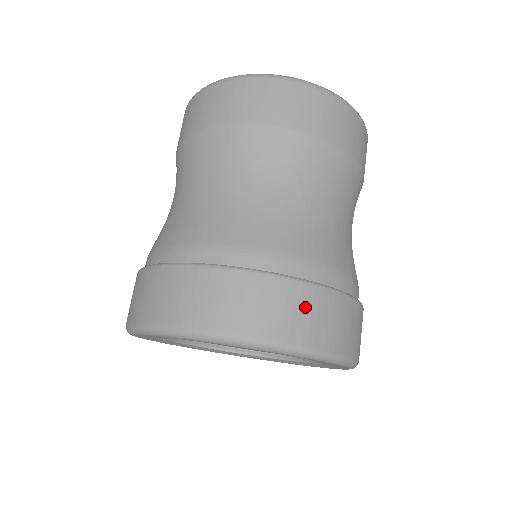
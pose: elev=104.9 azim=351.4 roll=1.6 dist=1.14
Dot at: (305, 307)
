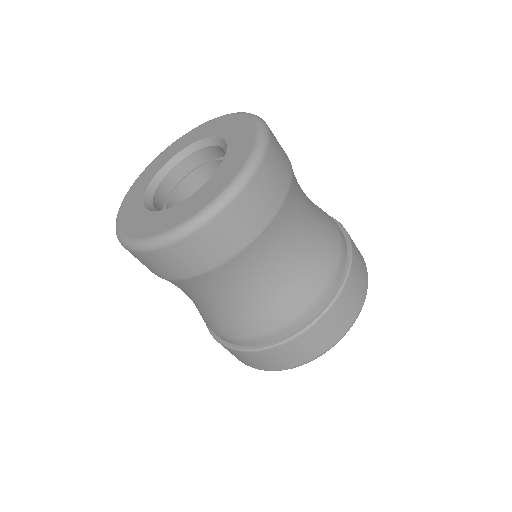
Dot at: (349, 300)
